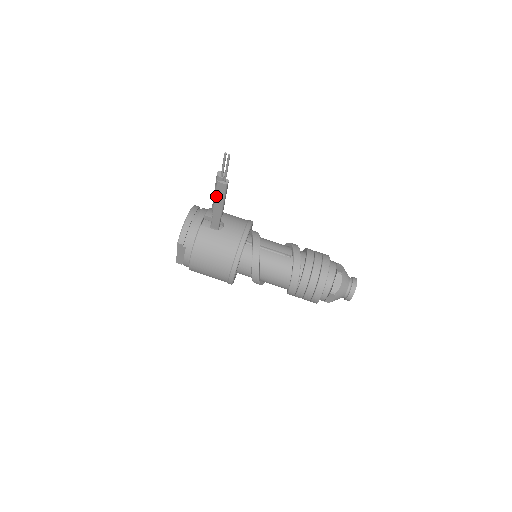
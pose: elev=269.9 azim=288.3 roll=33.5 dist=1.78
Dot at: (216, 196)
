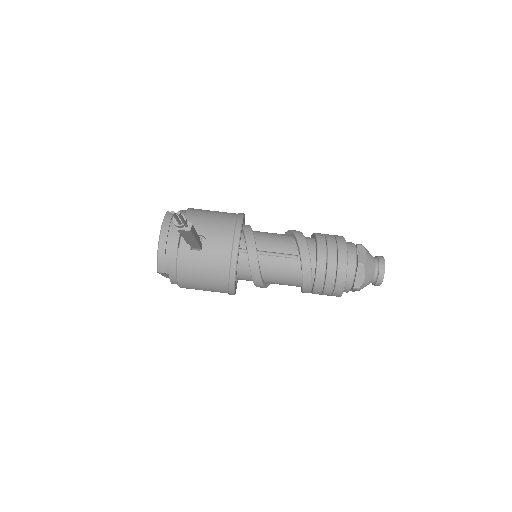
Dot at: (182, 236)
